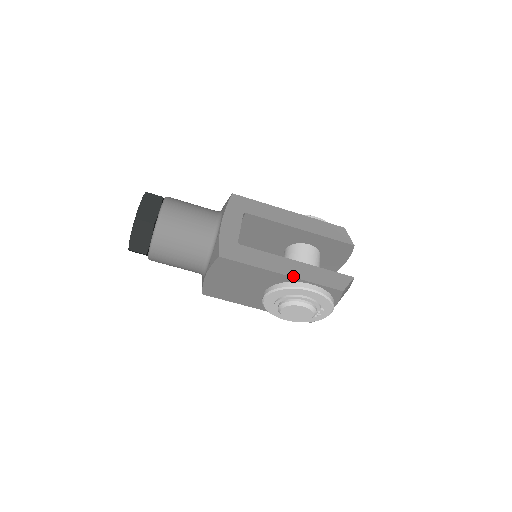
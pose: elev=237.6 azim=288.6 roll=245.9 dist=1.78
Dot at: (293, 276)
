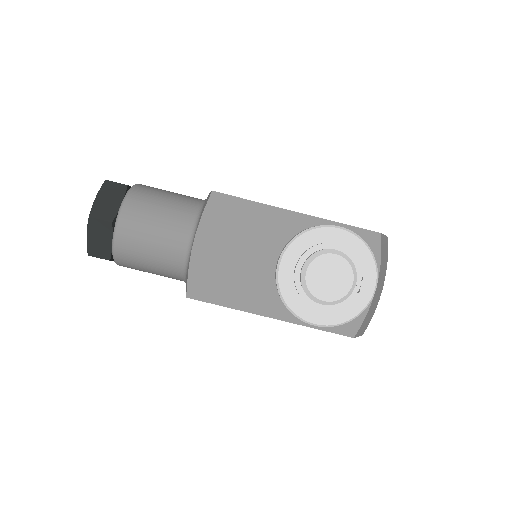
Dot at: occluded
